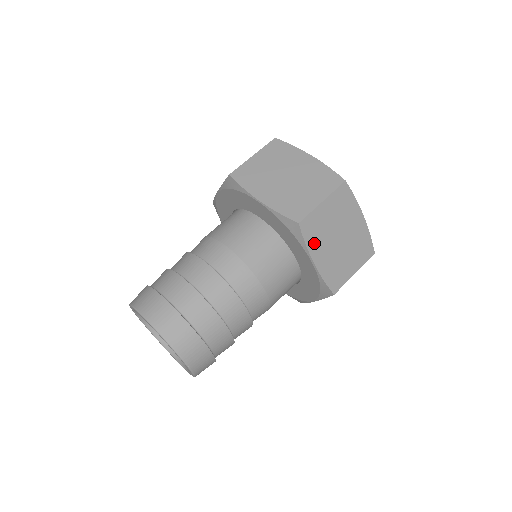
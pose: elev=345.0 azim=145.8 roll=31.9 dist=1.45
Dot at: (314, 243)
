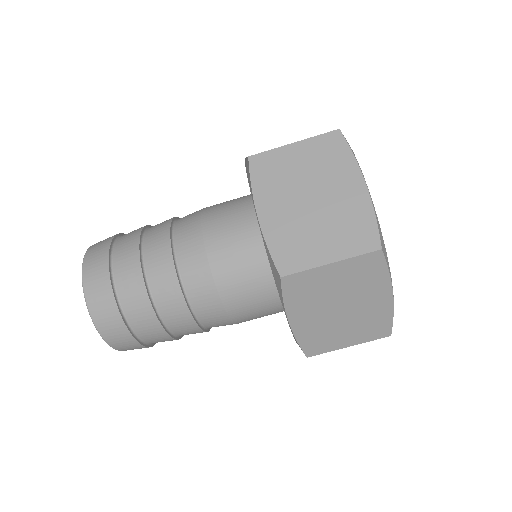
Dot at: (265, 189)
